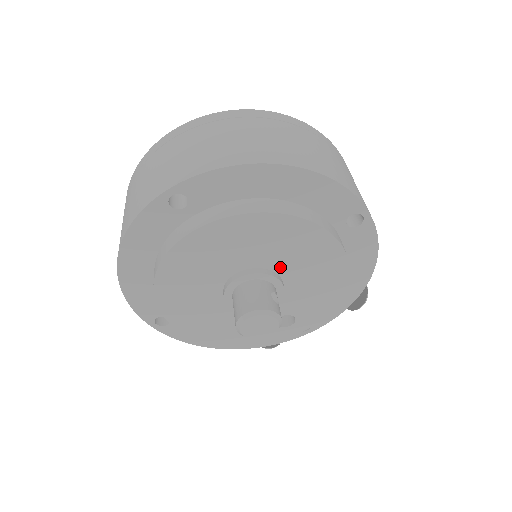
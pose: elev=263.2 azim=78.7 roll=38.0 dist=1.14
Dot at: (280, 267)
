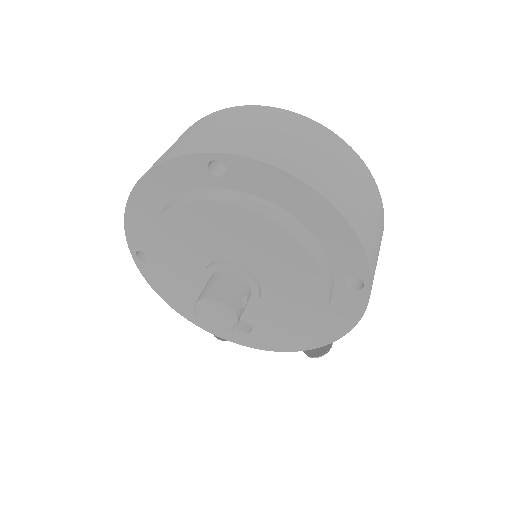
Dot at: (266, 279)
